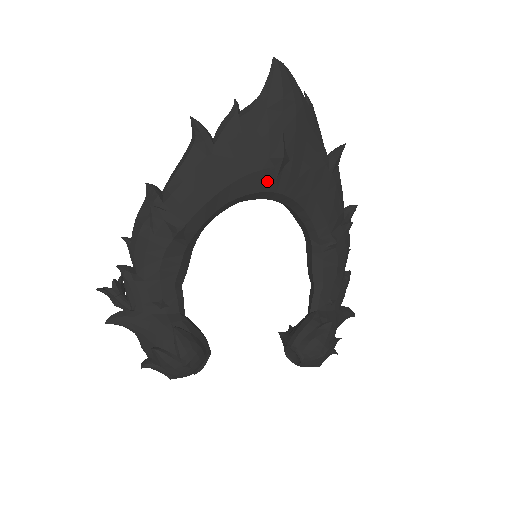
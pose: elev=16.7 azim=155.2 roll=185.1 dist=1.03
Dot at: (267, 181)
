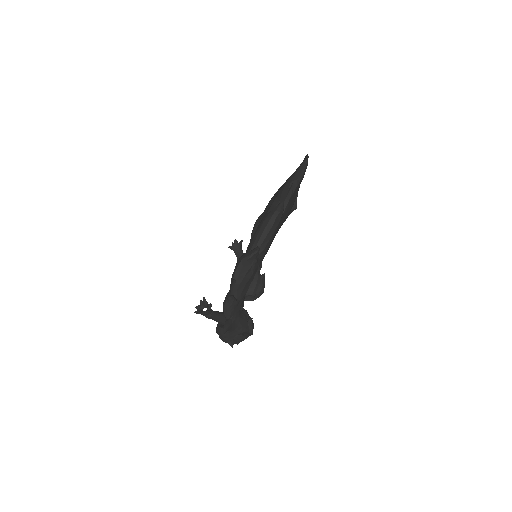
Dot at: occluded
